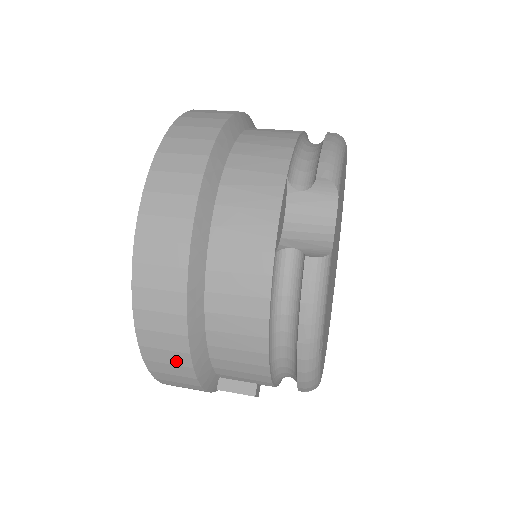
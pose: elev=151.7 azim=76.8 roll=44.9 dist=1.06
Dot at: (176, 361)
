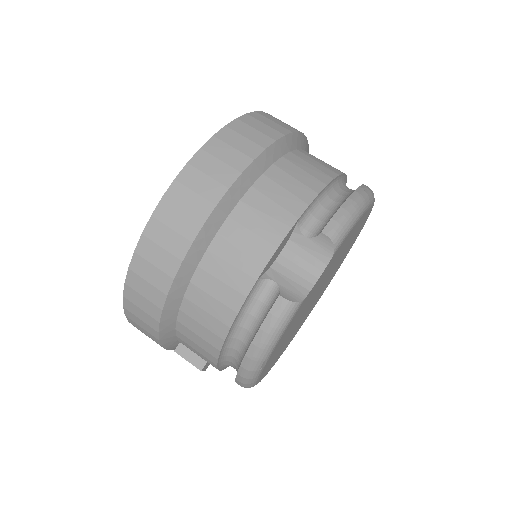
Dot at: (147, 321)
